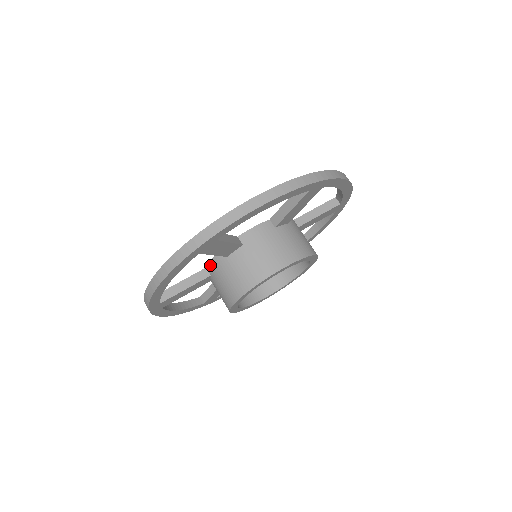
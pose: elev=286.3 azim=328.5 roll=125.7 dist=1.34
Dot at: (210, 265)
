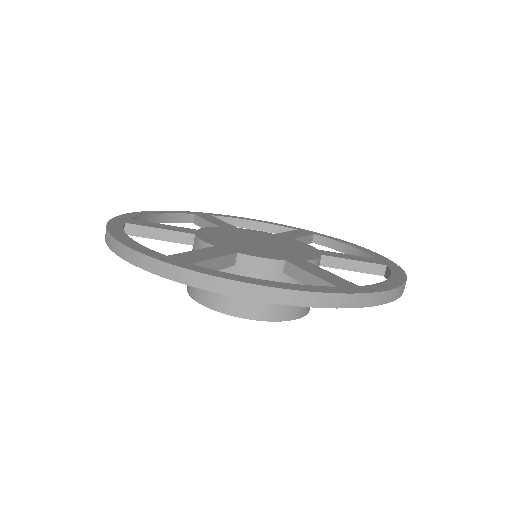
Dot at: (252, 260)
